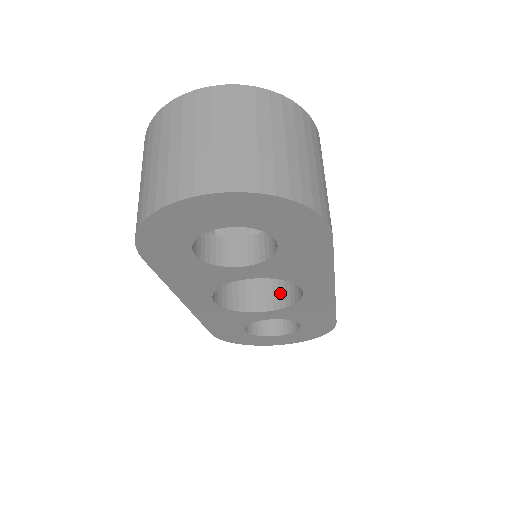
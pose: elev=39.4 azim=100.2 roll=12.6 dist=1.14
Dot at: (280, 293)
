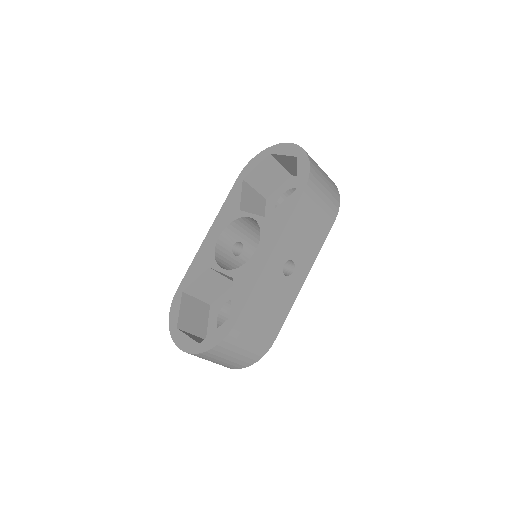
Dot at: occluded
